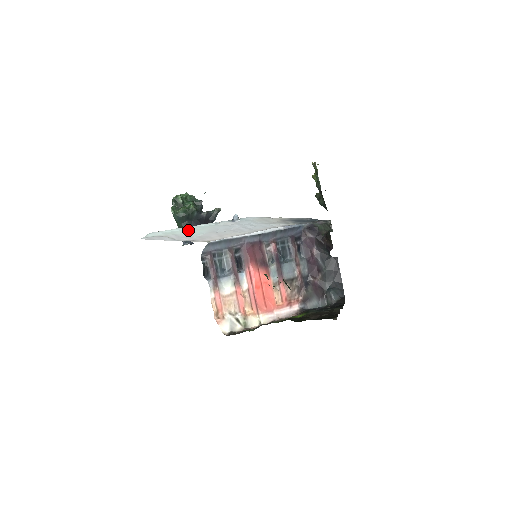
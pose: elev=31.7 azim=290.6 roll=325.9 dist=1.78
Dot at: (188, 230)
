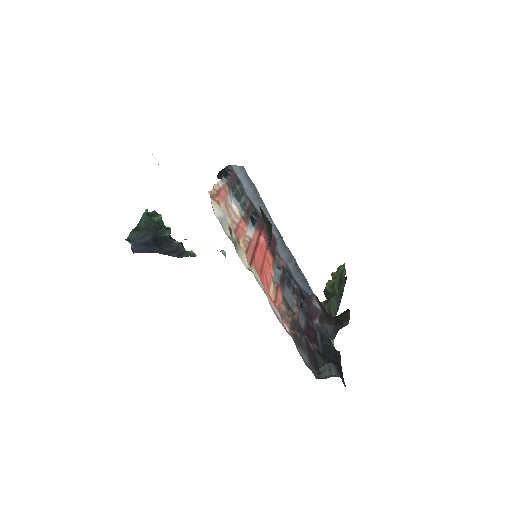
Dot at: occluded
